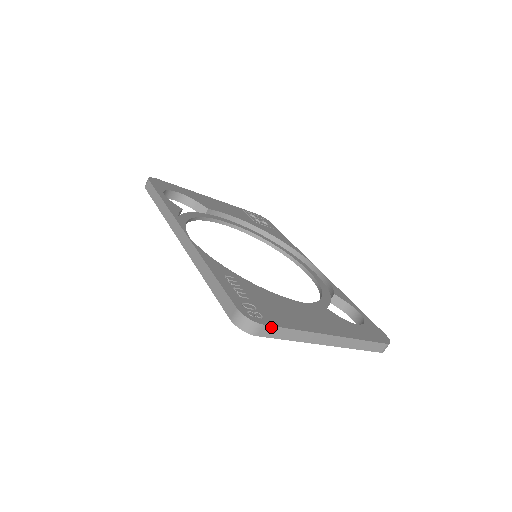
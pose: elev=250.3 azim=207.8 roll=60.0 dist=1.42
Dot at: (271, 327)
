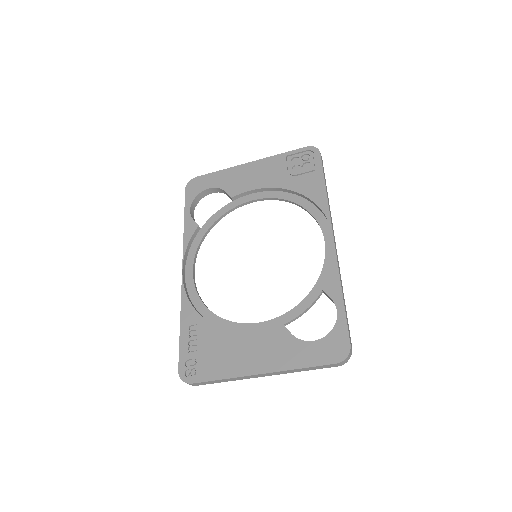
Dot at: (199, 383)
